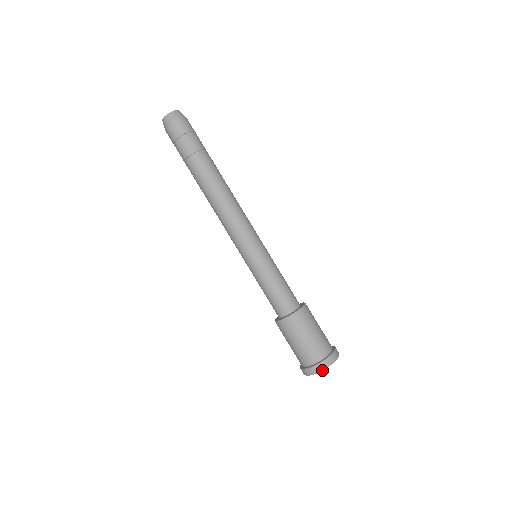
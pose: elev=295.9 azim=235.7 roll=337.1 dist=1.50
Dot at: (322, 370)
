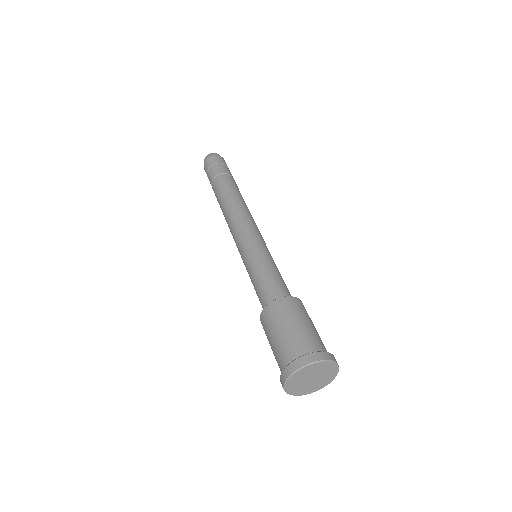
Dot at: (307, 364)
